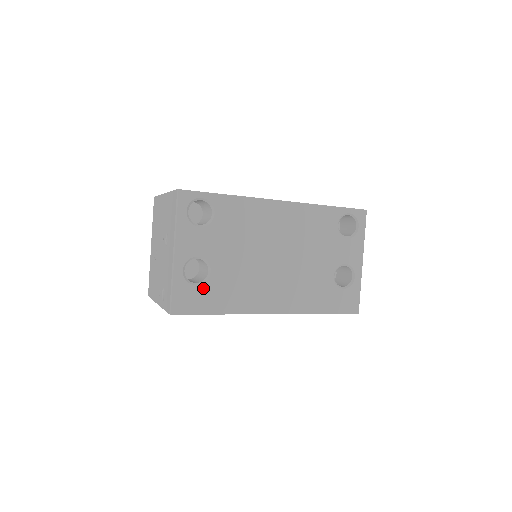
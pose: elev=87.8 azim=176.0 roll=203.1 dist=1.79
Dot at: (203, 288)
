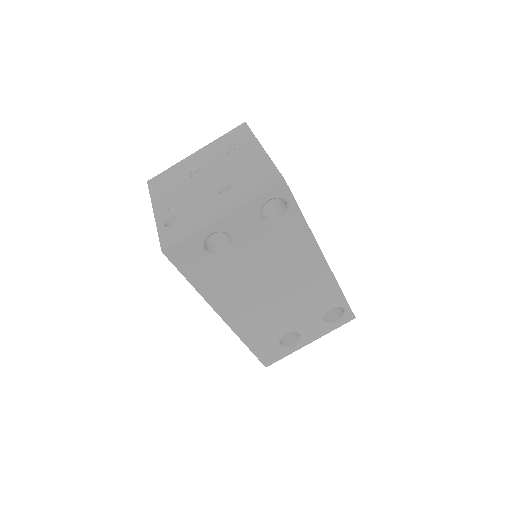
Dot at: (206, 259)
